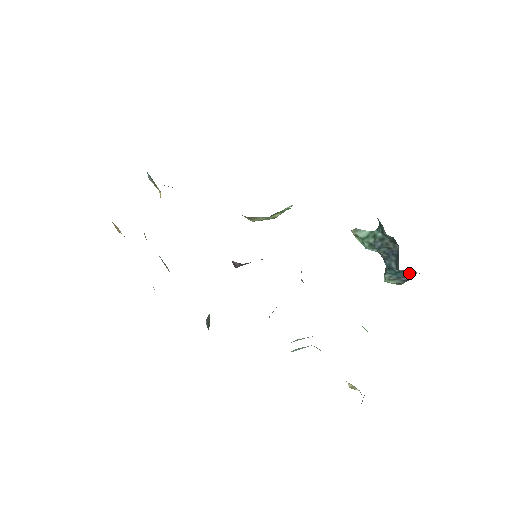
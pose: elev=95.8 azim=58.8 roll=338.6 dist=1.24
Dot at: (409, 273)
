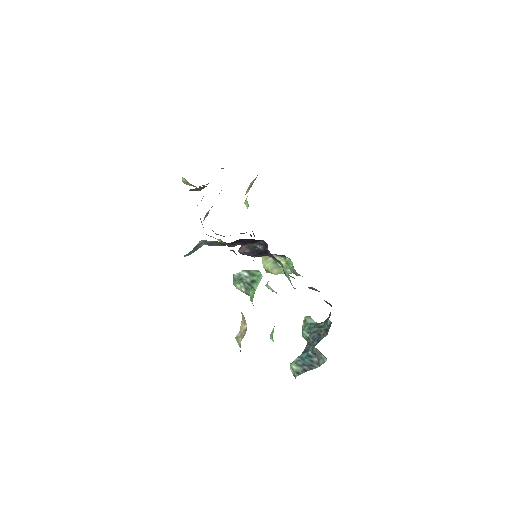
Dot at: (314, 363)
